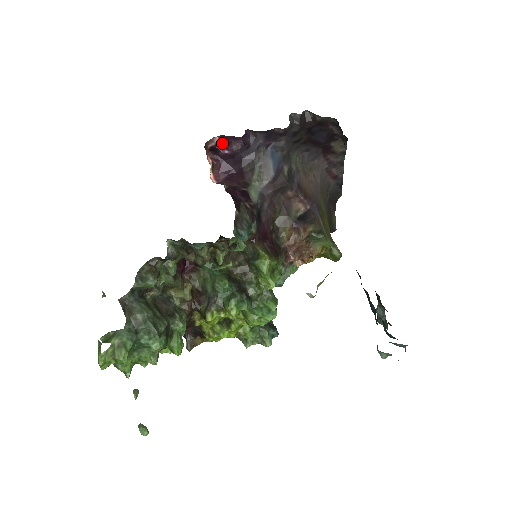
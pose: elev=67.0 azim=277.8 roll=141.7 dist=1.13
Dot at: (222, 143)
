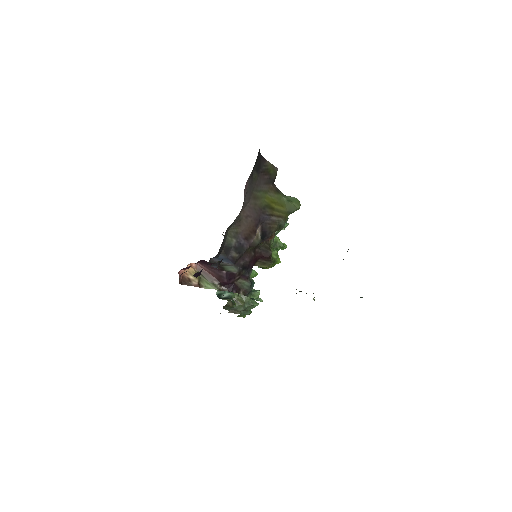
Dot at: occluded
